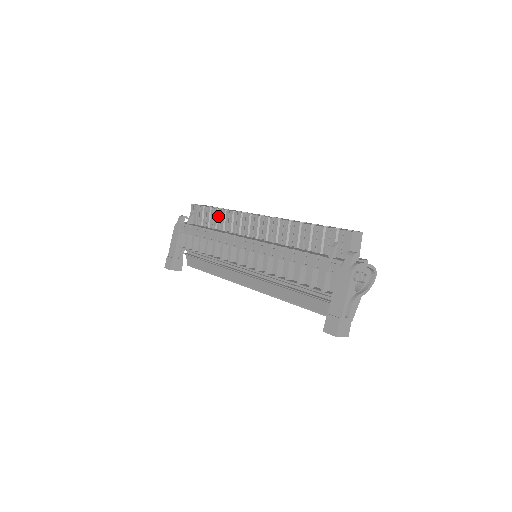
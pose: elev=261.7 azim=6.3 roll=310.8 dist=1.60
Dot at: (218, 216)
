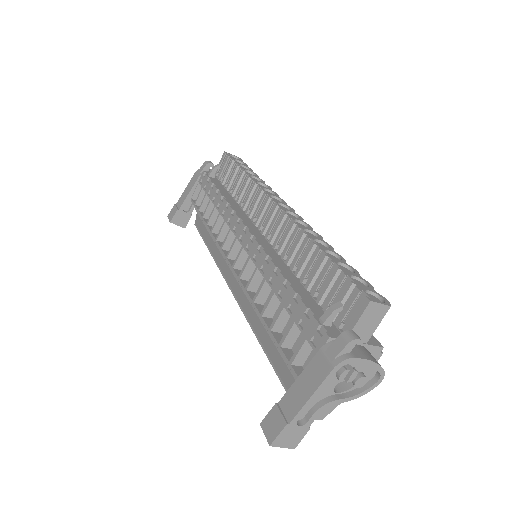
Dot at: (241, 181)
